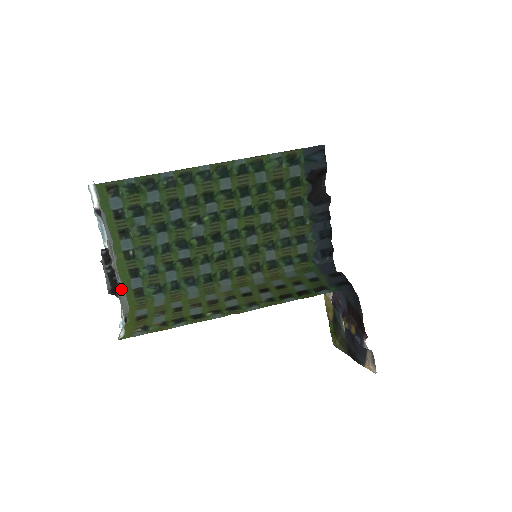
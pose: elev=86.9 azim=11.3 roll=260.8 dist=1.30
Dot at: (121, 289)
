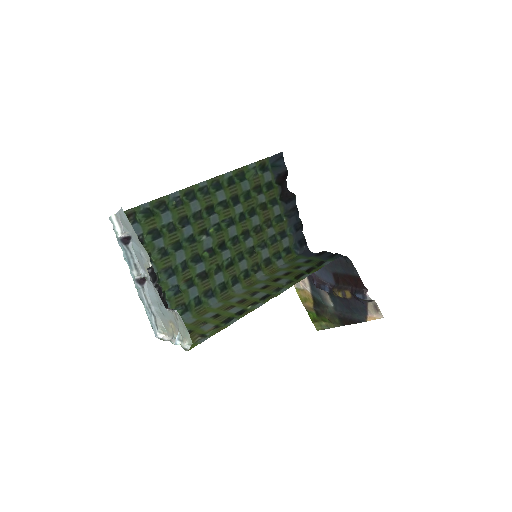
Dot at: occluded
